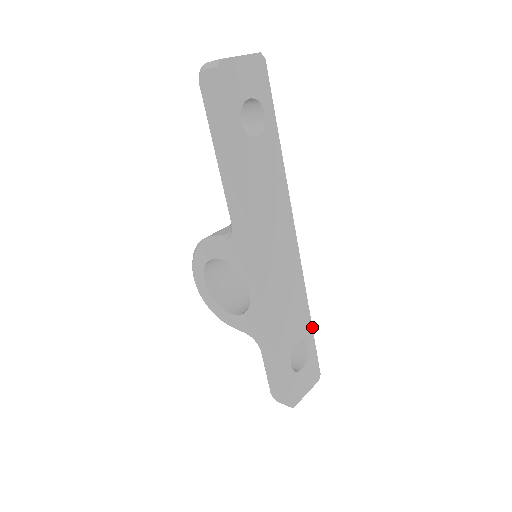
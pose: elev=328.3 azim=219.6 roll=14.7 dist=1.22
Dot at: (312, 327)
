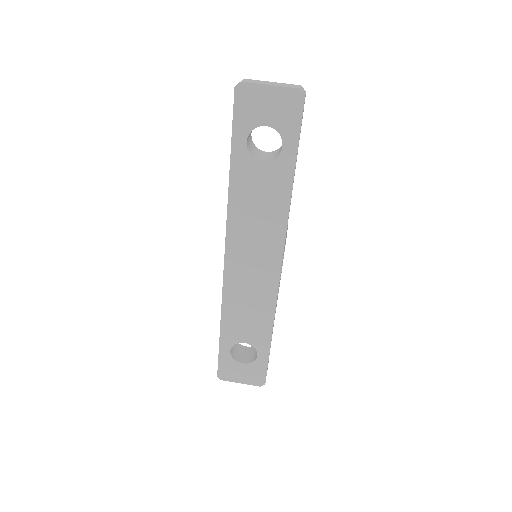
Dot at: occluded
